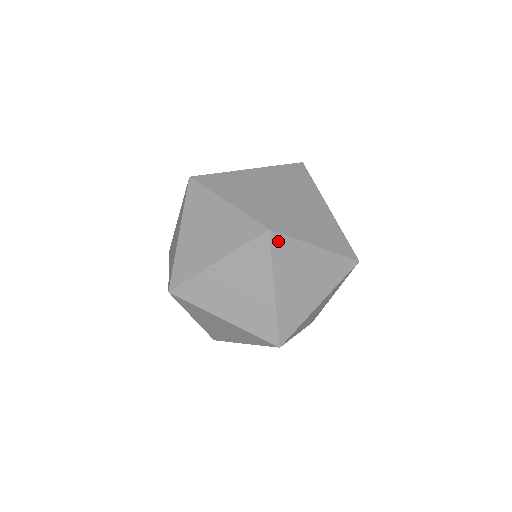
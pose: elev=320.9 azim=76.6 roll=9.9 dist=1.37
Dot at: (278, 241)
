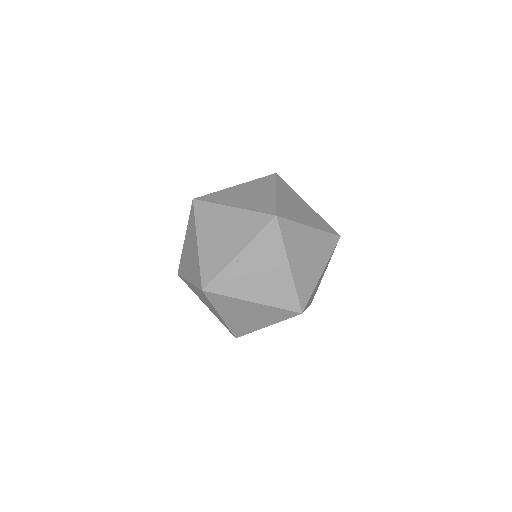
Dot at: (284, 224)
